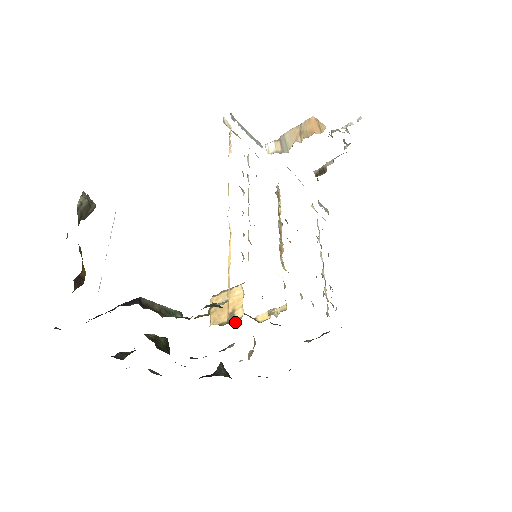
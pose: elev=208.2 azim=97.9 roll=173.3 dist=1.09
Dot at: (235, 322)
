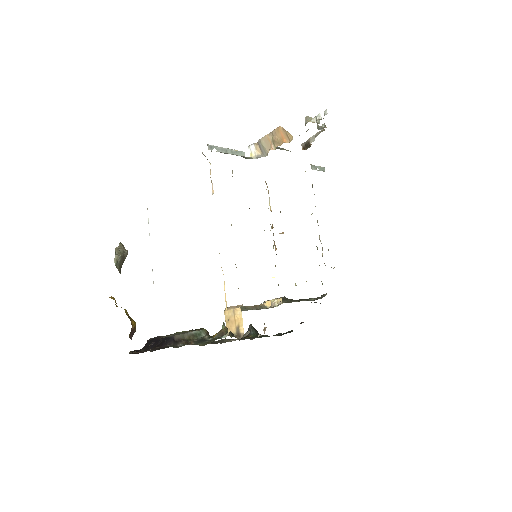
Dot at: (240, 336)
